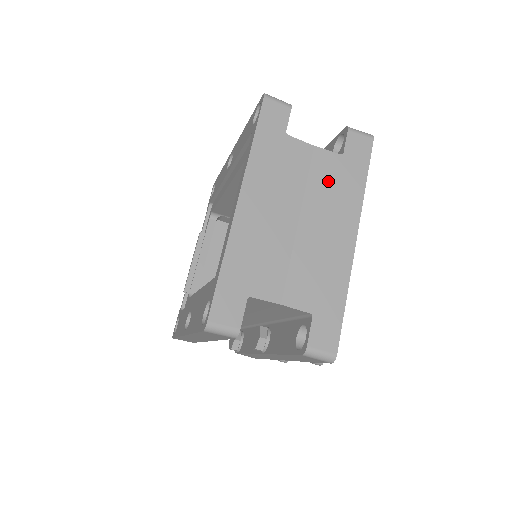
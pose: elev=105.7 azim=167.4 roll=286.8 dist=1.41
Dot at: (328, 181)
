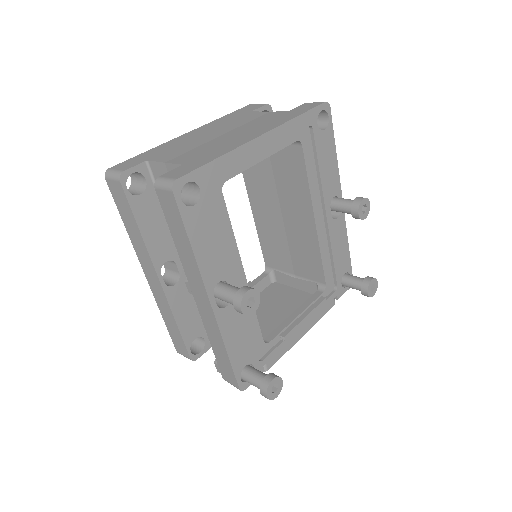
Dot at: (265, 120)
